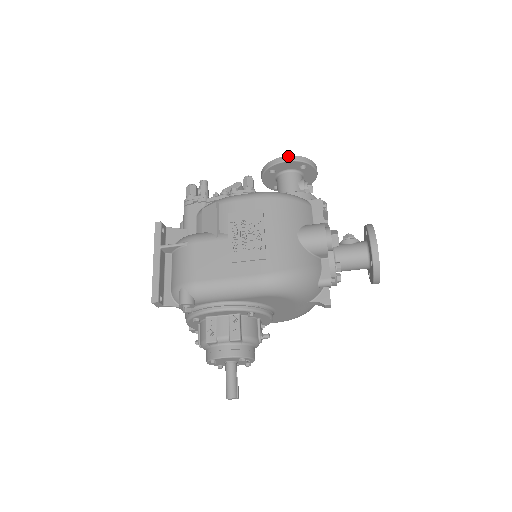
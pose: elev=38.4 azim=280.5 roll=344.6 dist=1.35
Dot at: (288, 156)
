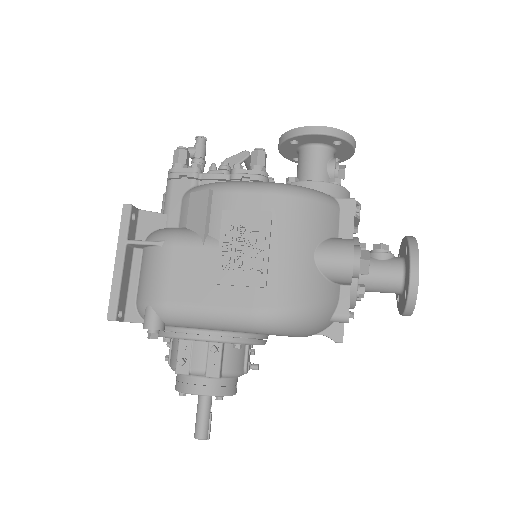
Dot at: (319, 126)
